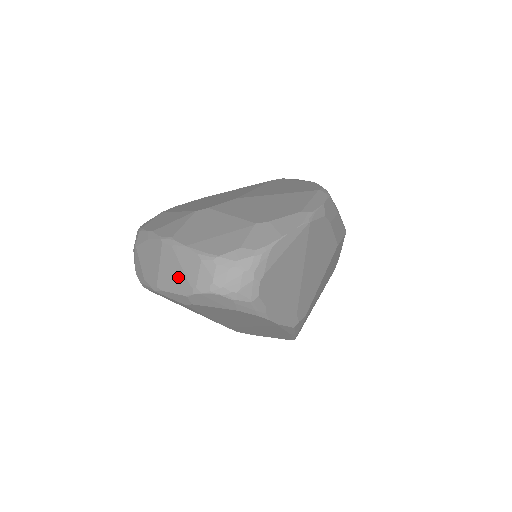
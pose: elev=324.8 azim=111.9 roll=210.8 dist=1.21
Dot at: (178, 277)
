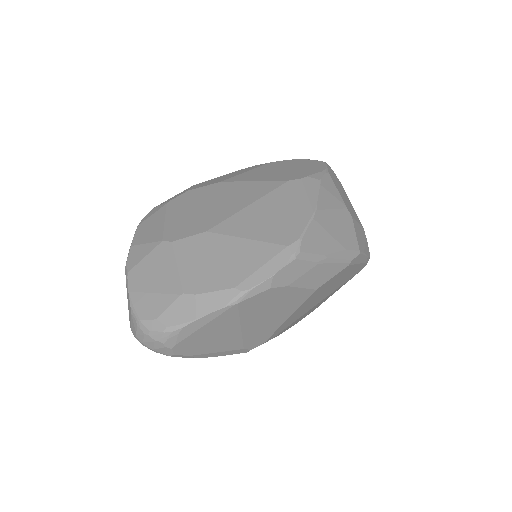
Dot at: occluded
